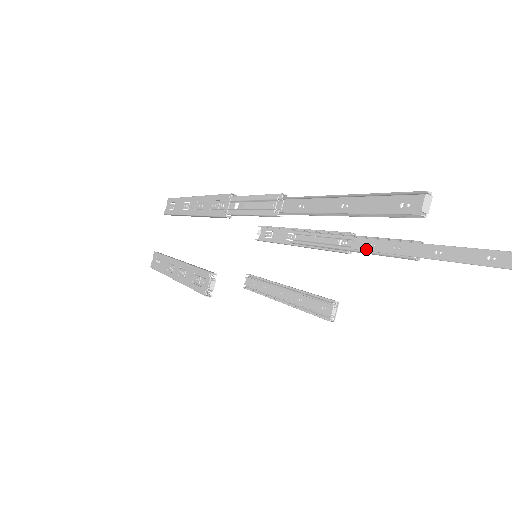
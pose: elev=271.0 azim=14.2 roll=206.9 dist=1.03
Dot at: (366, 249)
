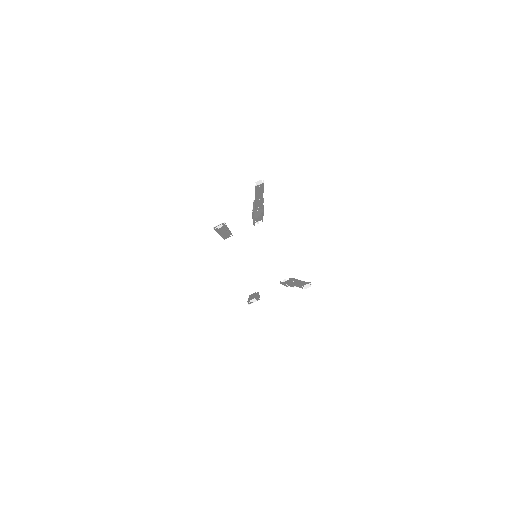
Dot at: (291, 282)
